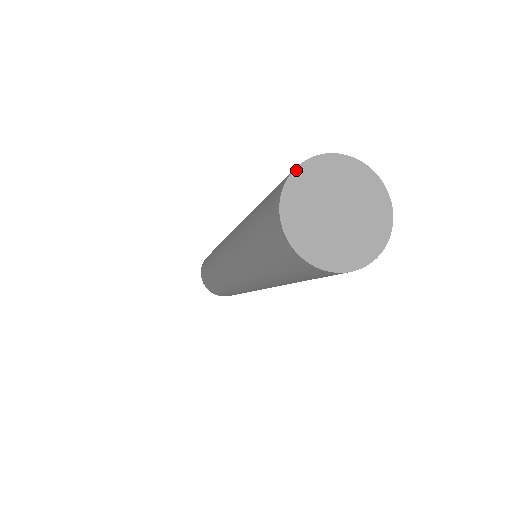
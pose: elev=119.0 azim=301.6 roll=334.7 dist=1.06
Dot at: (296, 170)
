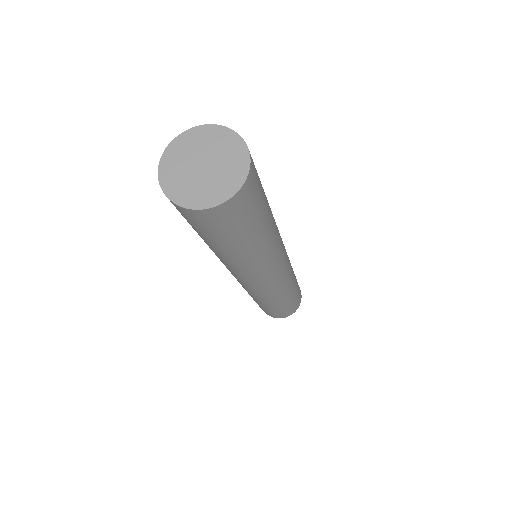
Dot at: (205, 126)
